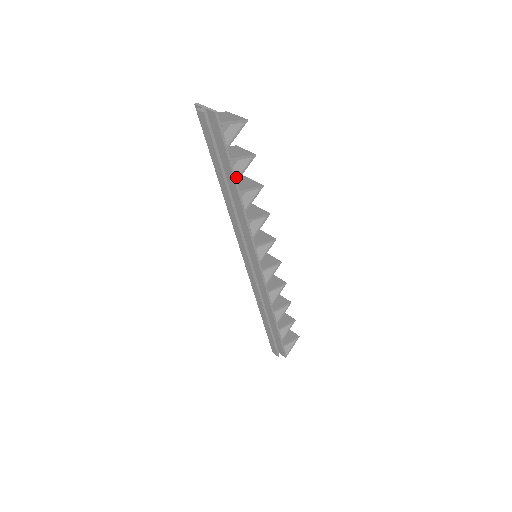
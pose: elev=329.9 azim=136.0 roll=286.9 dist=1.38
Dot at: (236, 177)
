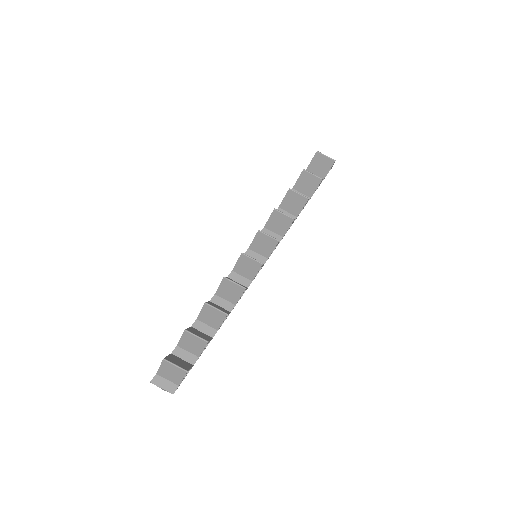
Dot at: occluded
